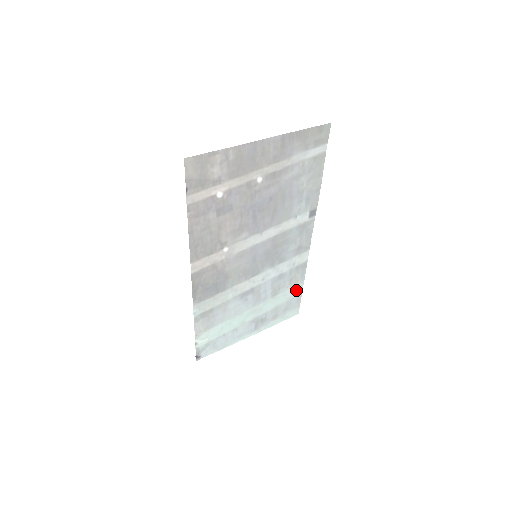
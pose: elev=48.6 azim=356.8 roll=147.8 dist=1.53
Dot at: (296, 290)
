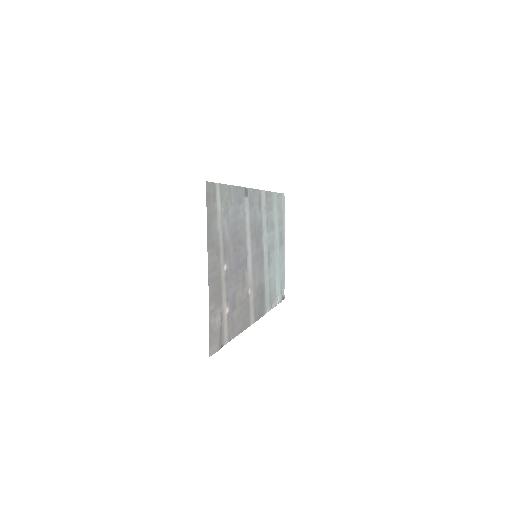
Dot at: (275, 200)
